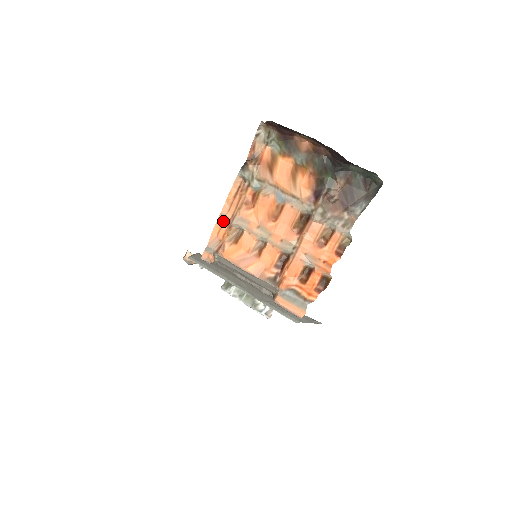
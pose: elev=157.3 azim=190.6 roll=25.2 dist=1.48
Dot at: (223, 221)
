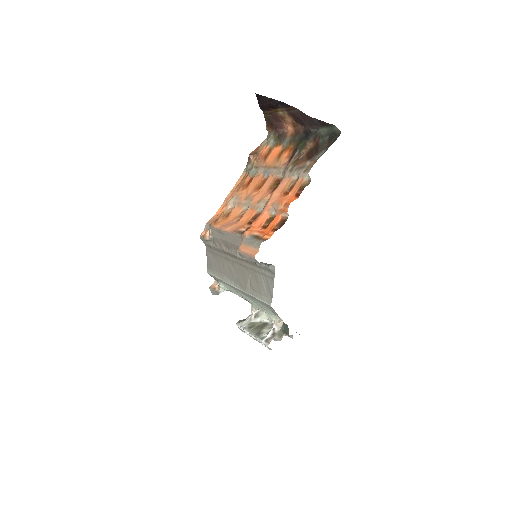
Dot at: (224, 205)
